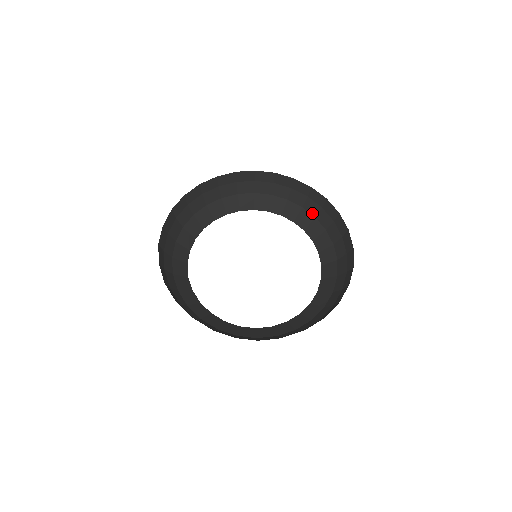
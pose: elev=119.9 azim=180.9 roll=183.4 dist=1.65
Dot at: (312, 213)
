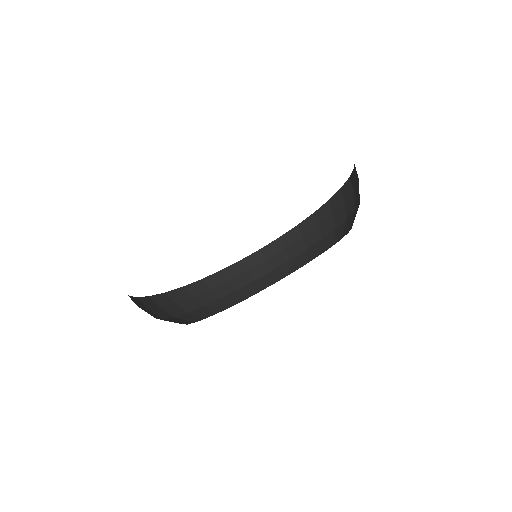
Dot at: (352, 211)
